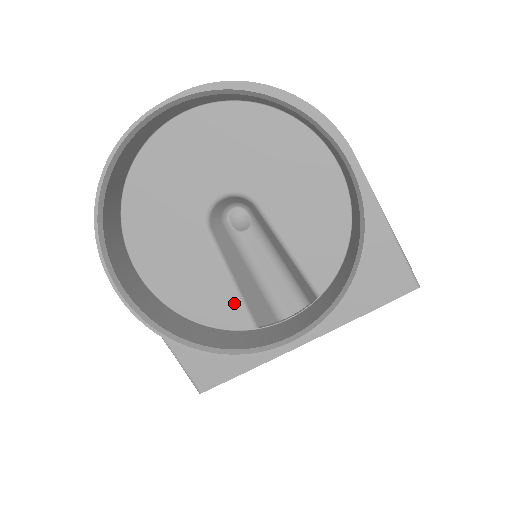
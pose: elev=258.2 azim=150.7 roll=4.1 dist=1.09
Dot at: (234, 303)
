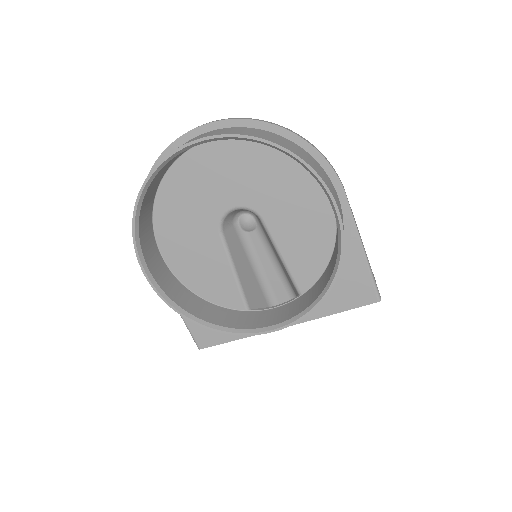
Dot at: (234, 289)
